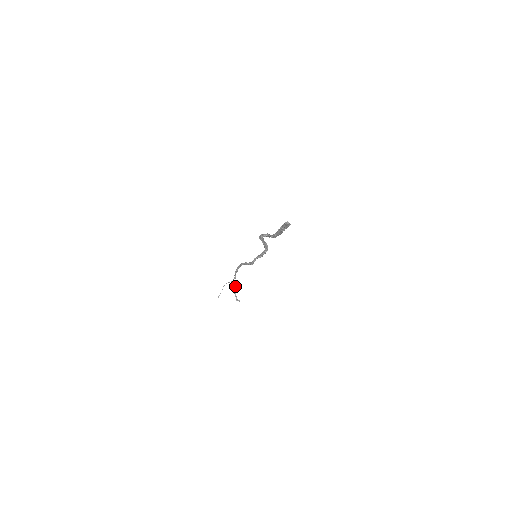
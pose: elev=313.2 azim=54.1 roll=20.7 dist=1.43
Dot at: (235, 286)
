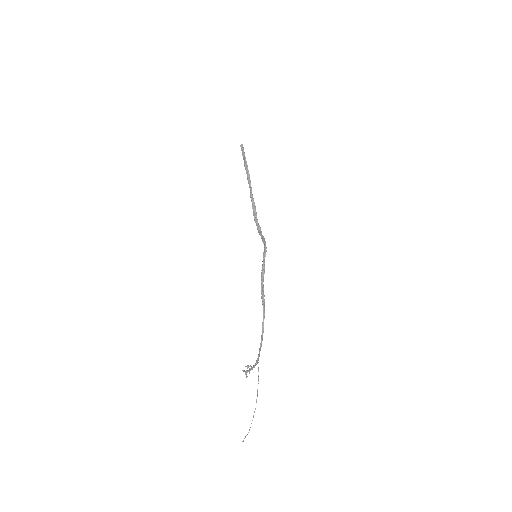
Dot at: (254, 366)
